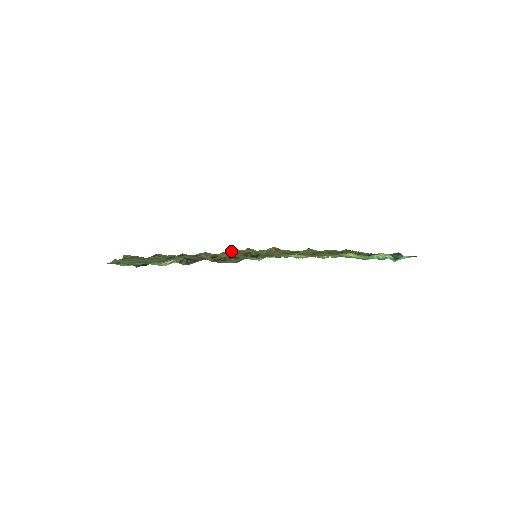
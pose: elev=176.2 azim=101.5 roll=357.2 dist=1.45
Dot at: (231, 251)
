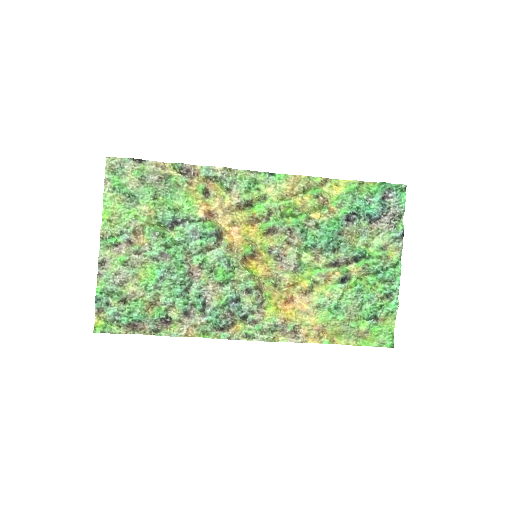
Dot at: (225, 226)
